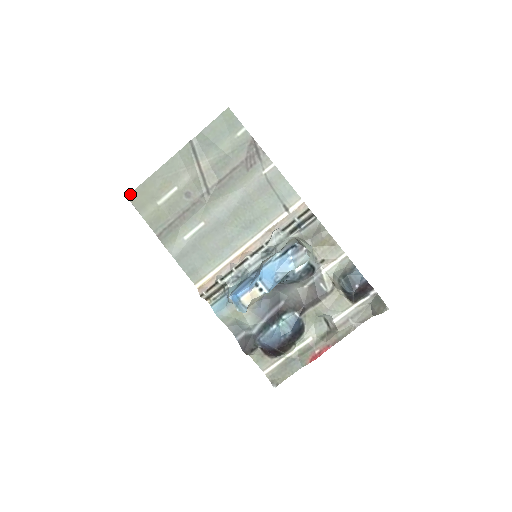
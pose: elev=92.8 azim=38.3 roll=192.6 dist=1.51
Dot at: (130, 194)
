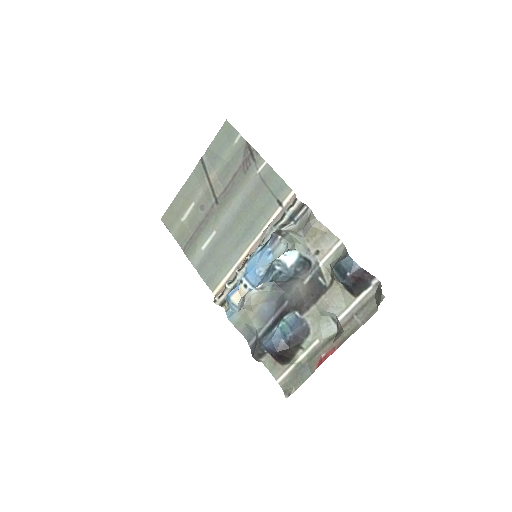
Dot at: (163, 216)
